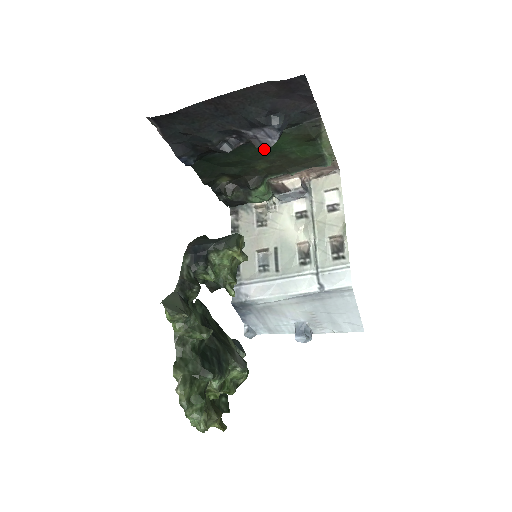
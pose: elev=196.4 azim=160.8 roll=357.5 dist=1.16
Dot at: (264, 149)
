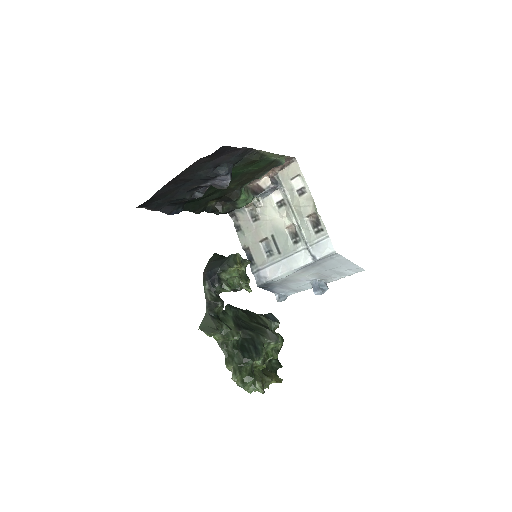
Dot at: (224, 188)
